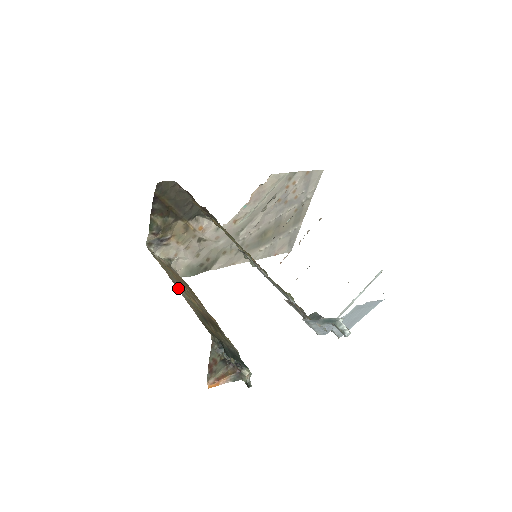
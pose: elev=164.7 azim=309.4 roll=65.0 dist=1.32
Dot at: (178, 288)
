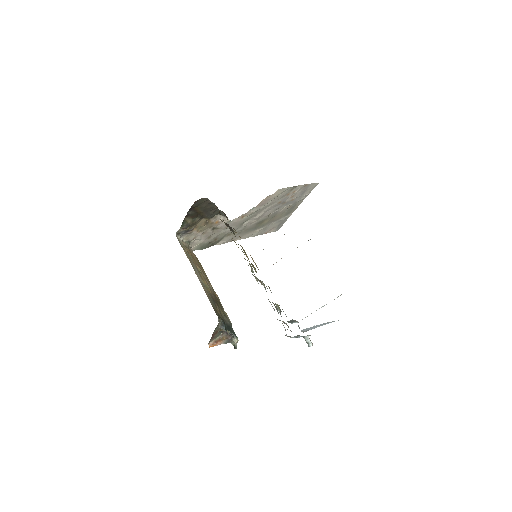
Dot at: (198, 276)
